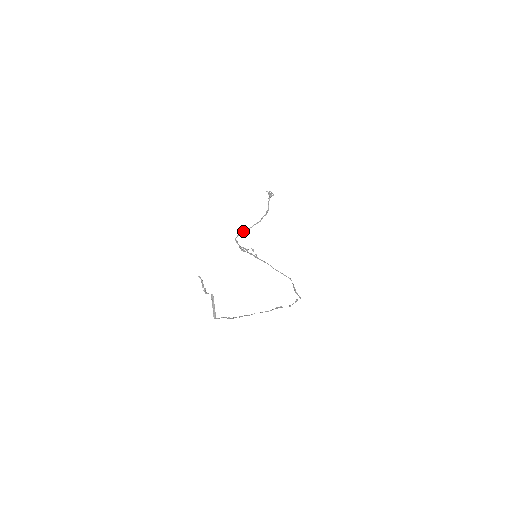
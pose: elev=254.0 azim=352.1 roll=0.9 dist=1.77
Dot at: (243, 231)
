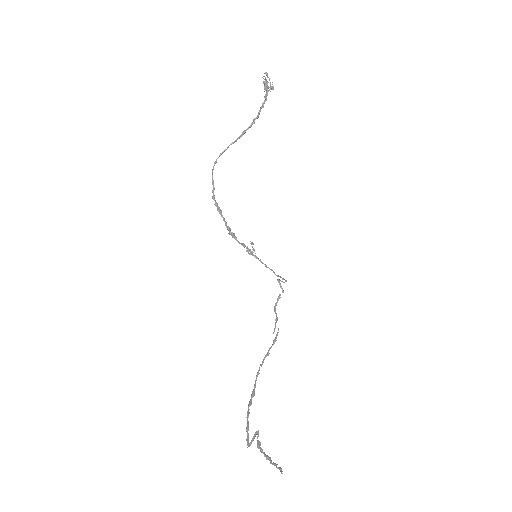
Dot at: (215, 162)
